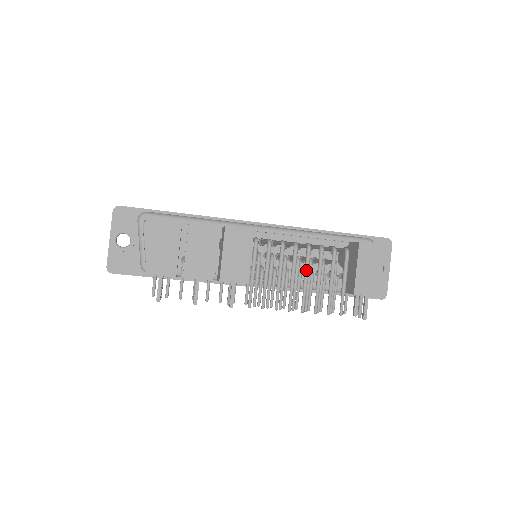
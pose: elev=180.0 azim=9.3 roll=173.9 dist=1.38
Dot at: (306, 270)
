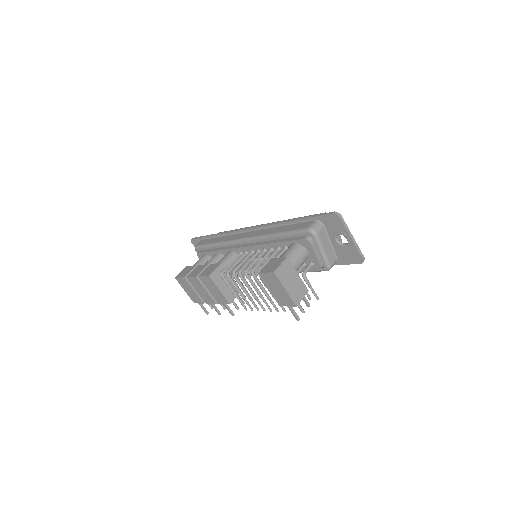
Dot at: (254, 288)
